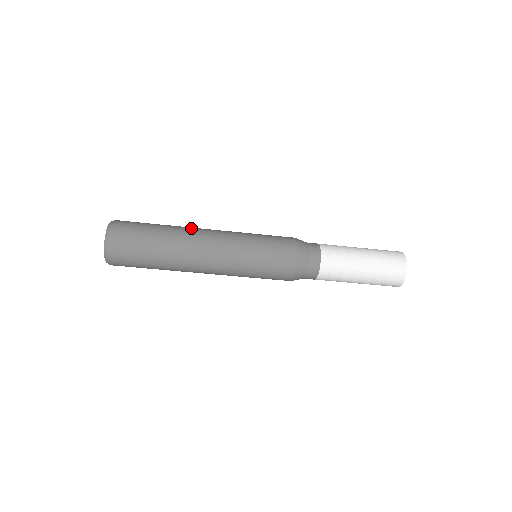
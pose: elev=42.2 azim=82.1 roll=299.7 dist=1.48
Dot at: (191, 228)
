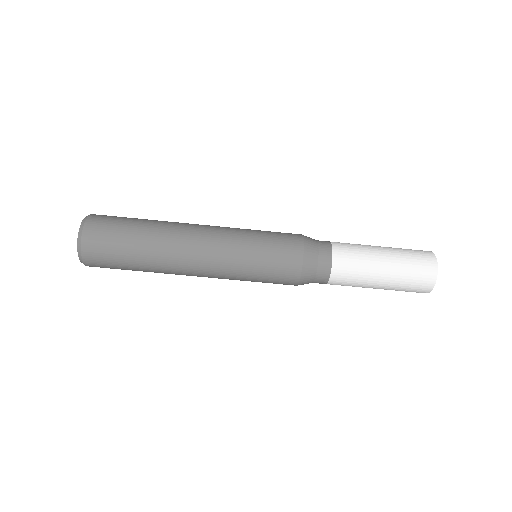
Dot at: (177, 229)
